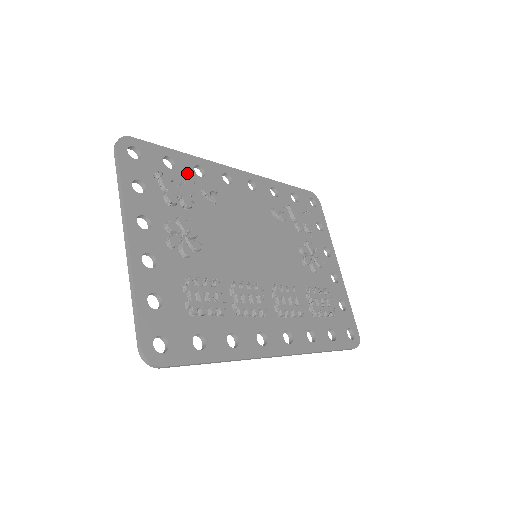
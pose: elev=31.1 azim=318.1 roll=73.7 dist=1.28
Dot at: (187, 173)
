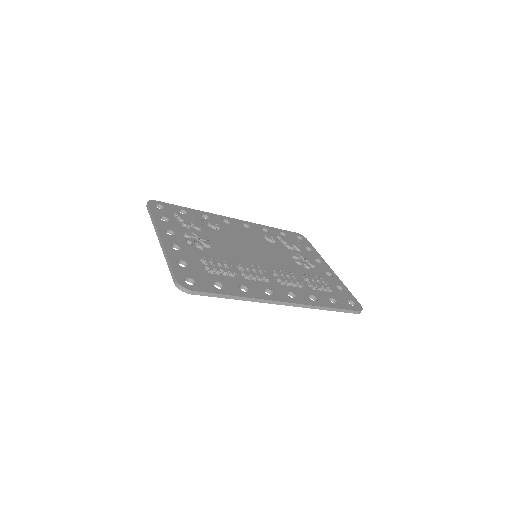
Dot at: (196, 217)
